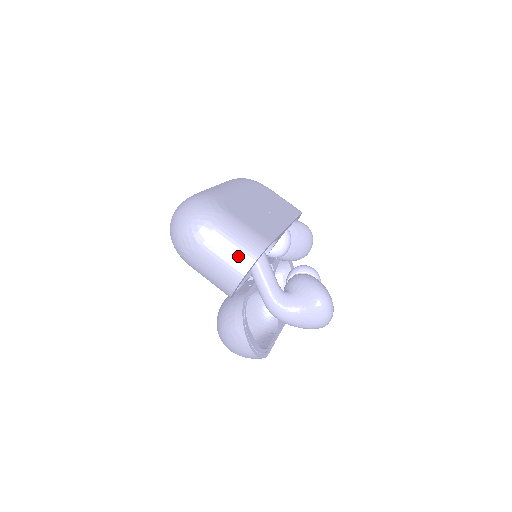
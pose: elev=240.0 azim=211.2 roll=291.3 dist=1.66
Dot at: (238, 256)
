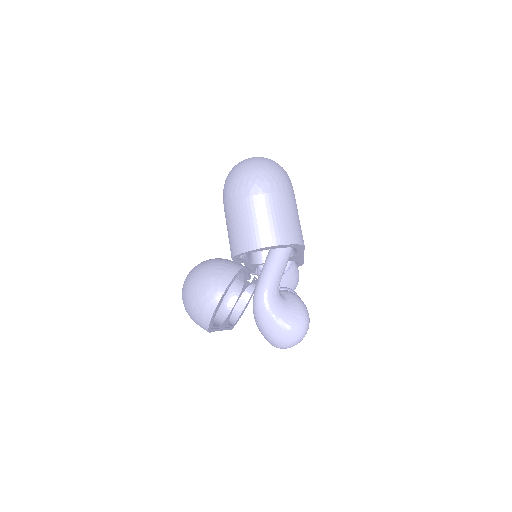
Dot at: (282, 228)
